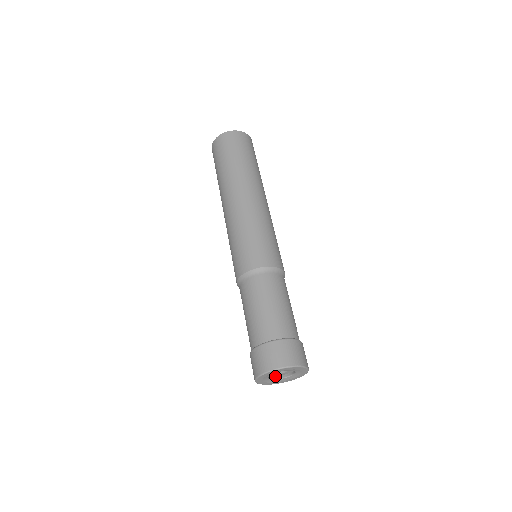
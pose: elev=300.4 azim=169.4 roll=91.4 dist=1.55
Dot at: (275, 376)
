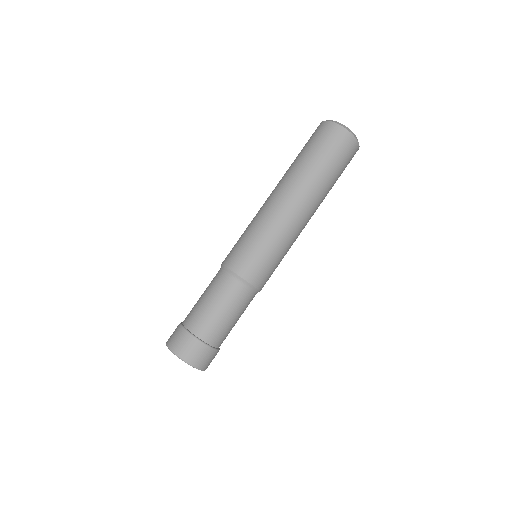
Dot at: occluded
